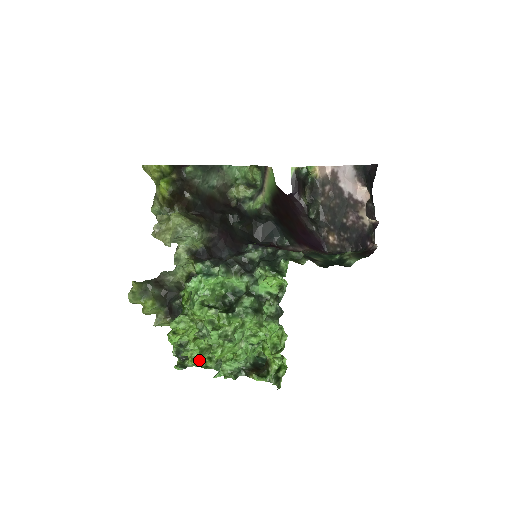
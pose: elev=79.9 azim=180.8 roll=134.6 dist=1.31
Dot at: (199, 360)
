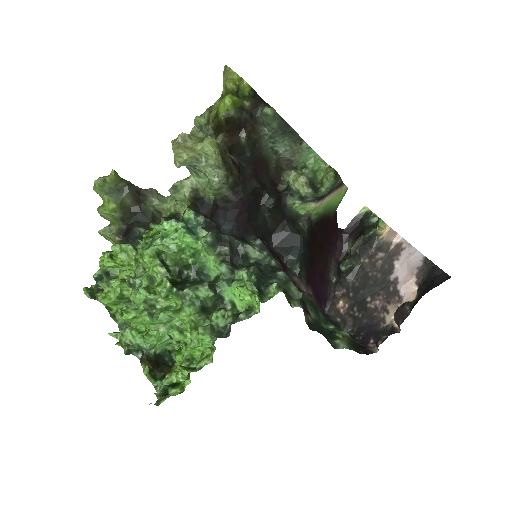
Dot at: (111, 303)
